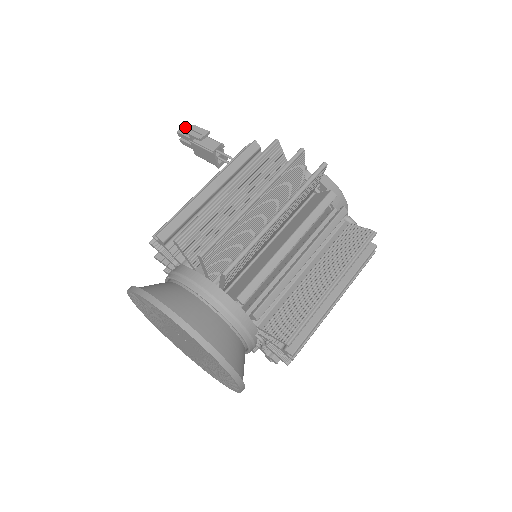
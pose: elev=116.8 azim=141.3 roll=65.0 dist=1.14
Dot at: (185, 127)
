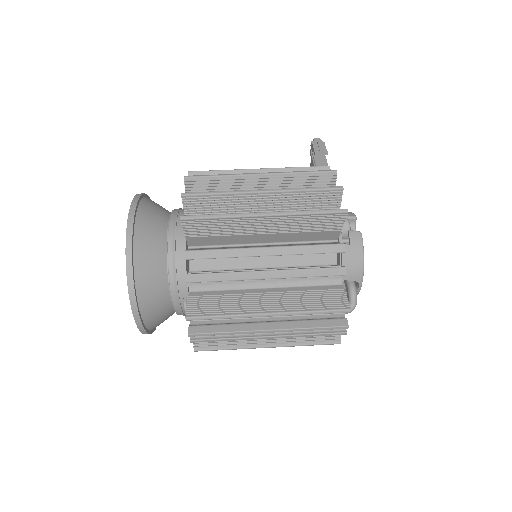
Dot at: (316, 139)
